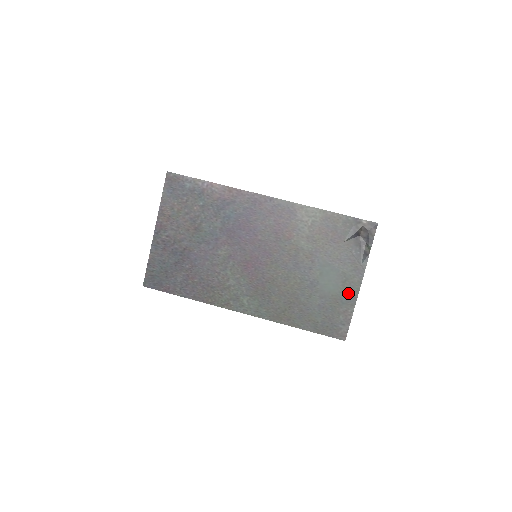
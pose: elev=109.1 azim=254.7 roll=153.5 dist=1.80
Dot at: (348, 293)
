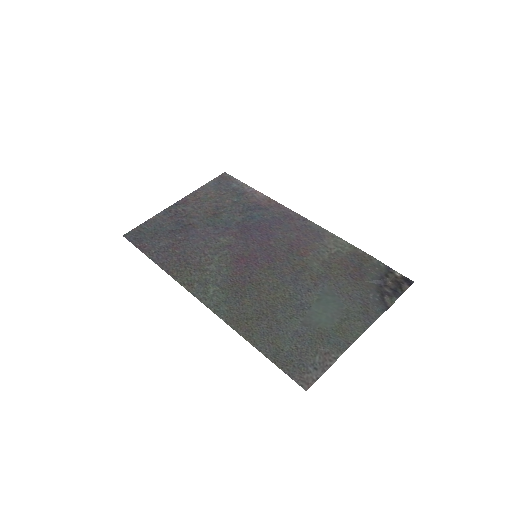
Dot at: (342, 334)
